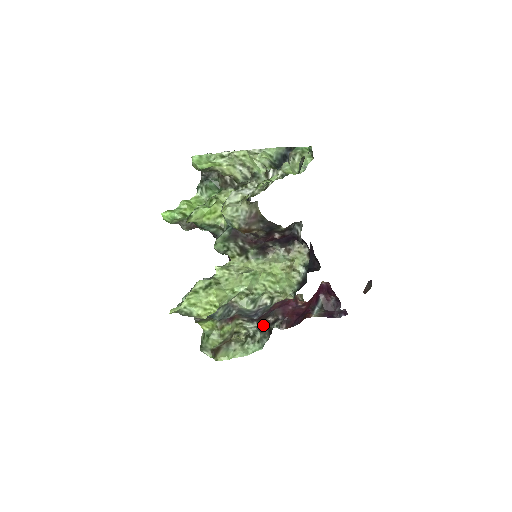
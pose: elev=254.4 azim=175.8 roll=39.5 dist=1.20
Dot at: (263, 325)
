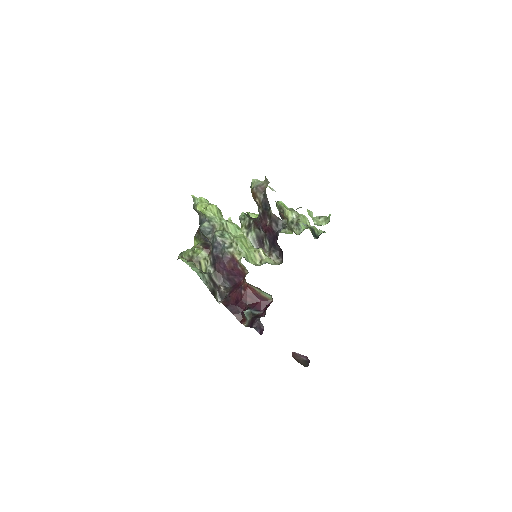
Dot at: (215, 281)
